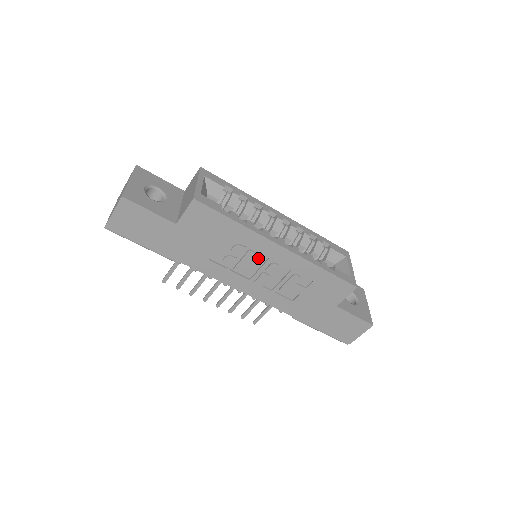
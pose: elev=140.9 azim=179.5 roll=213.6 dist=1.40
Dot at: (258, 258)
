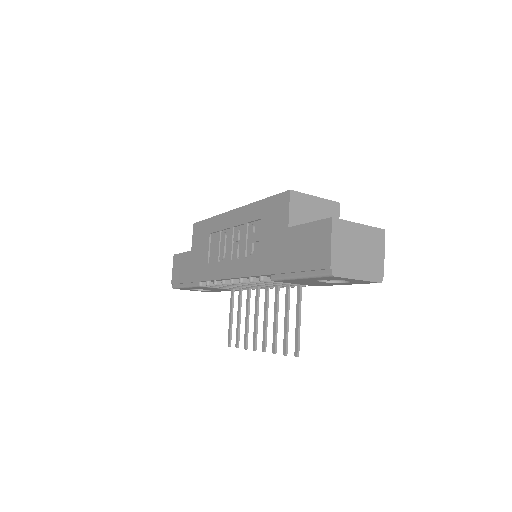
Dot at: (229, 236)
